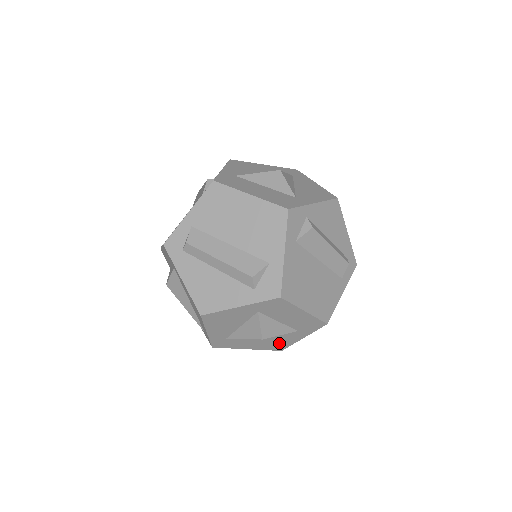
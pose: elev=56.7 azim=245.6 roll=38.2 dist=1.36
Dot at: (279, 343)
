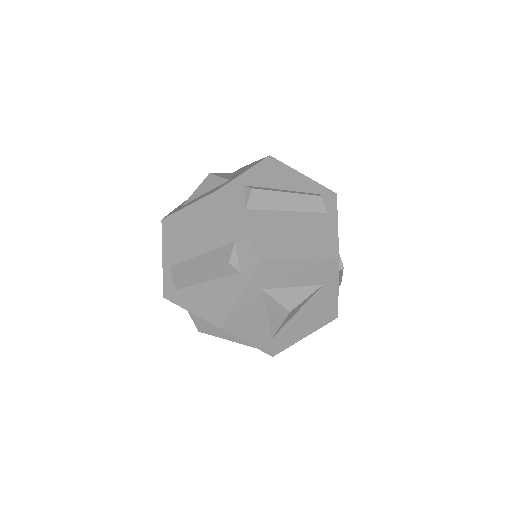
Dot at: (324, 310)
